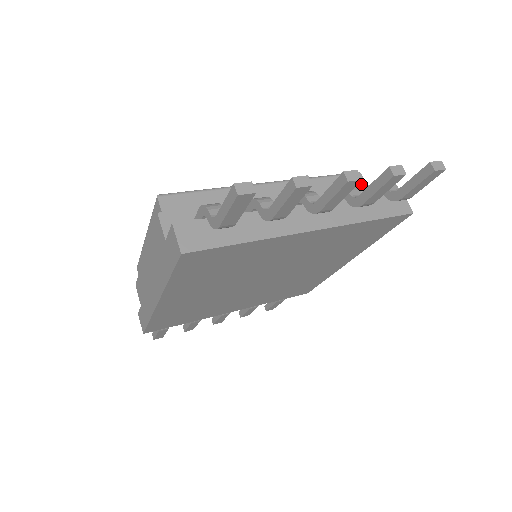
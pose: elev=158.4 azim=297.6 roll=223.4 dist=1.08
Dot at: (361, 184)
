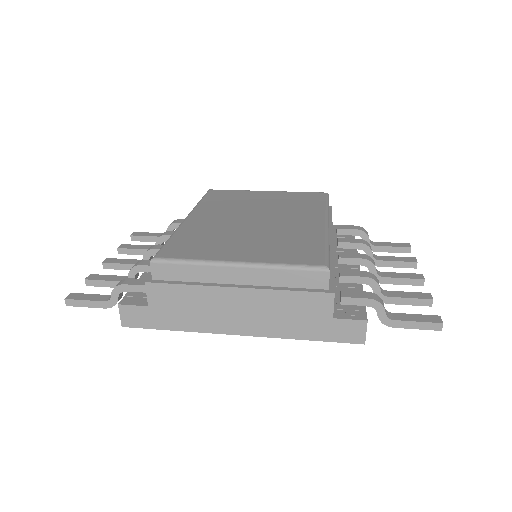
Dot at: occluded
